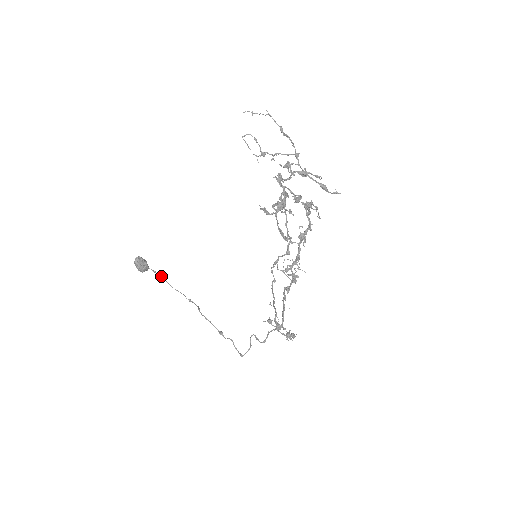
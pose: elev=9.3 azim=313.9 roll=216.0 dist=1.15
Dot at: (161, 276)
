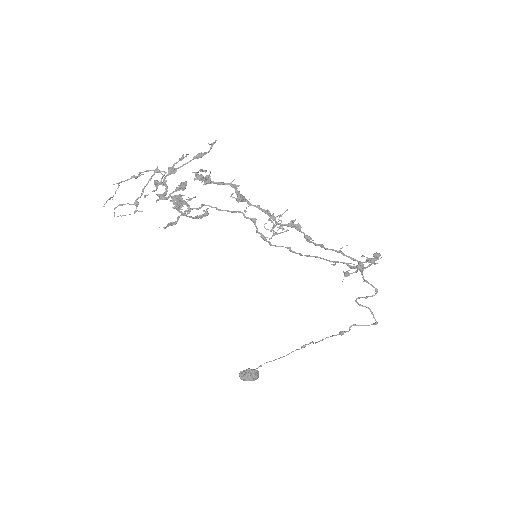
Dot at: (267, 362)
